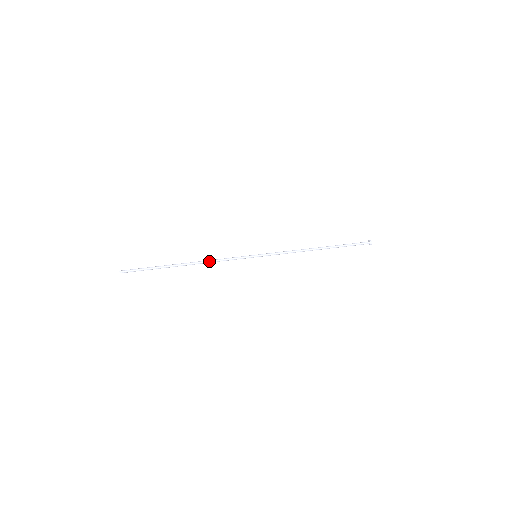
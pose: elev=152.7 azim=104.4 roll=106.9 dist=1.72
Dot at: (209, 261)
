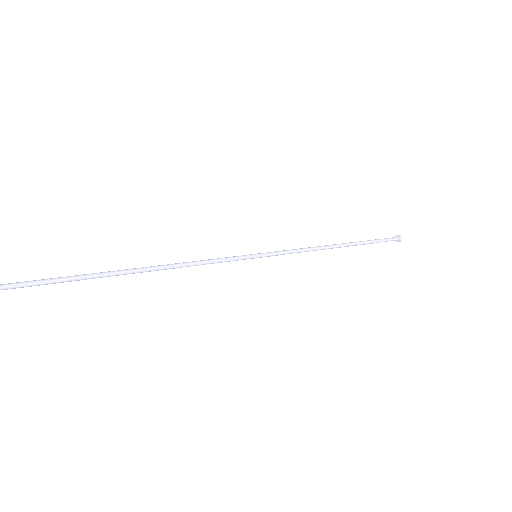
Dot at: (181, 264)
